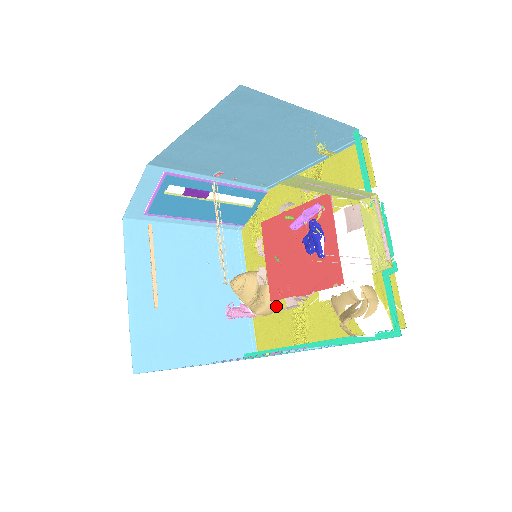
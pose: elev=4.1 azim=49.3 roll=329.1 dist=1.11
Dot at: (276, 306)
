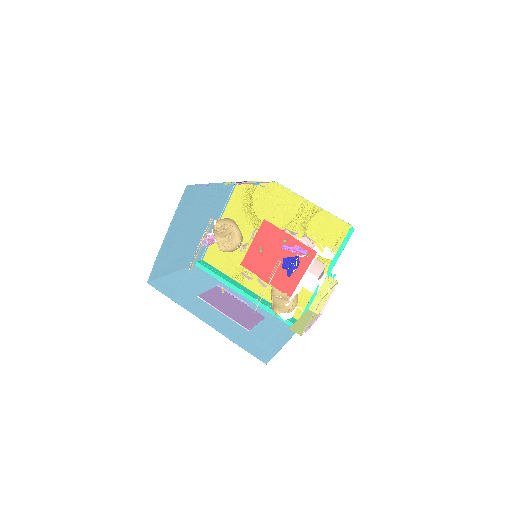
Dot at: occluded
